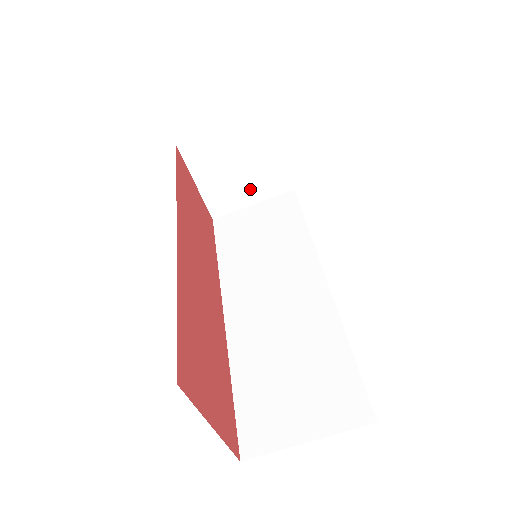
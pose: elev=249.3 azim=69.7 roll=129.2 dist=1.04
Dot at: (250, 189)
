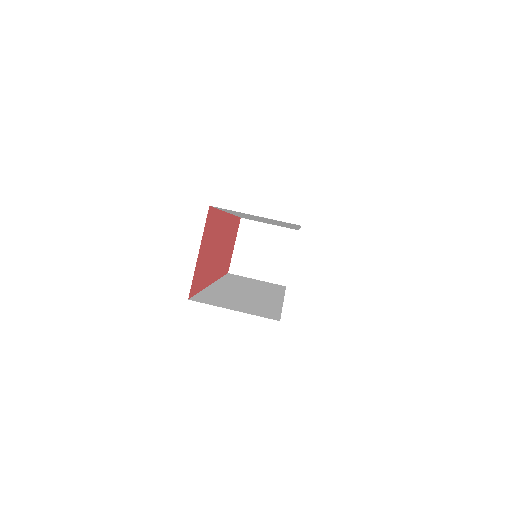
Dot at: (262, 269)
